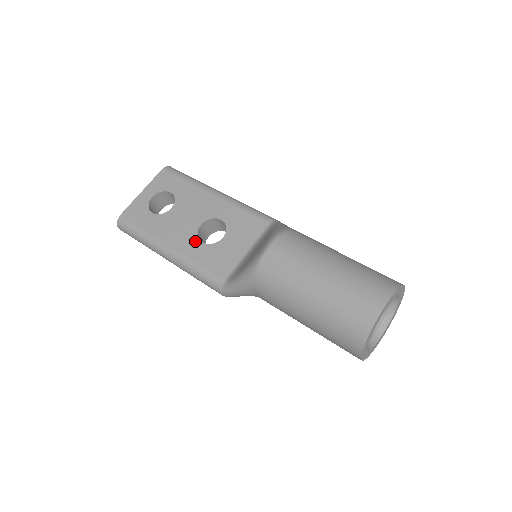
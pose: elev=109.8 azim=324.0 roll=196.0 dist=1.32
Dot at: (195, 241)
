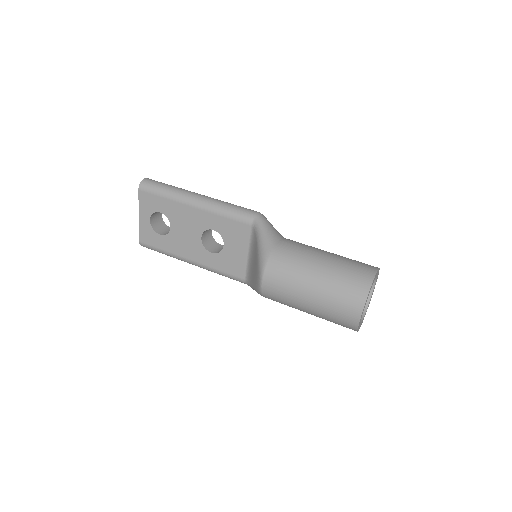
Dot at: (206, 253)
